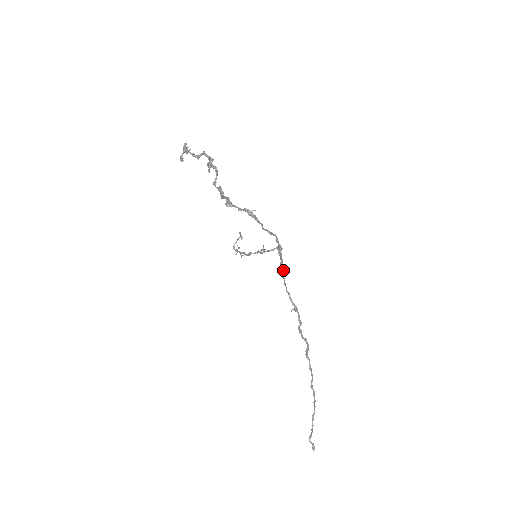
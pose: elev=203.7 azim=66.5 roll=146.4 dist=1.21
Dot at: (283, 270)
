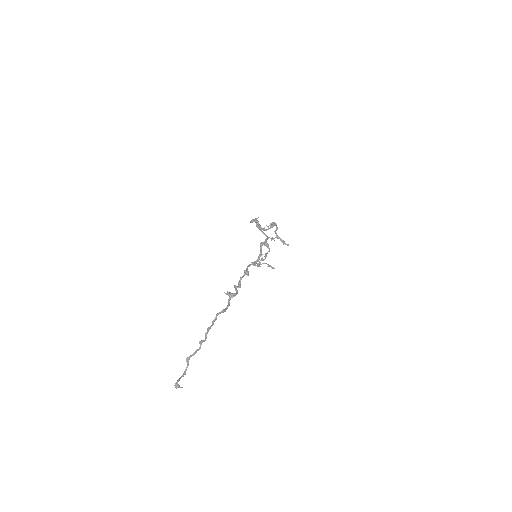
Dot at: (260, 256)
